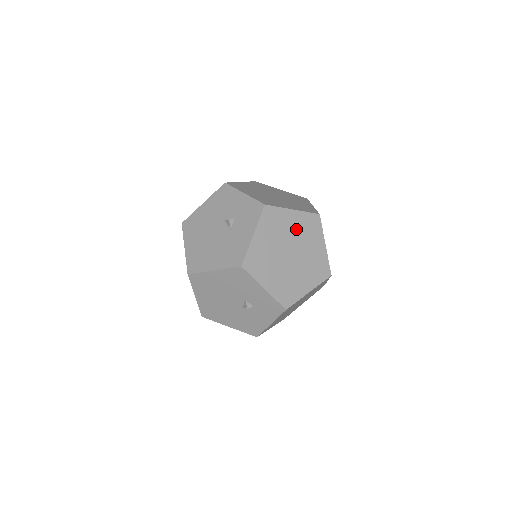
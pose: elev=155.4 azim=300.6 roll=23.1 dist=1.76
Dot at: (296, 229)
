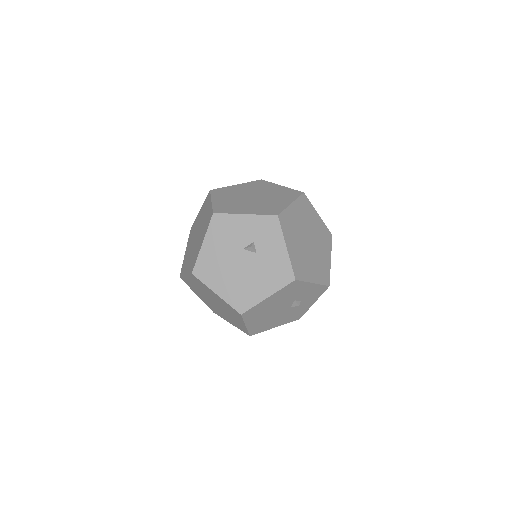
Dot at: (301, 218)
